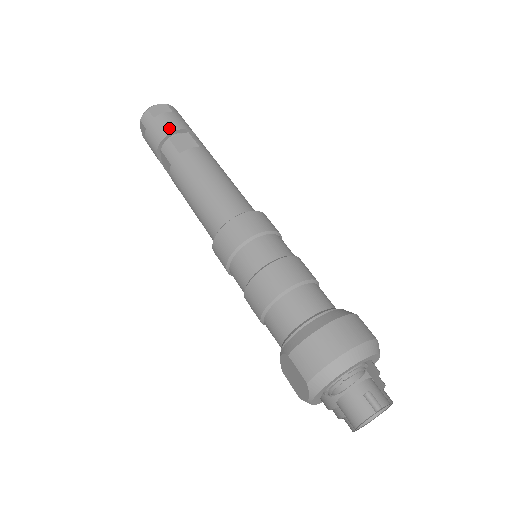
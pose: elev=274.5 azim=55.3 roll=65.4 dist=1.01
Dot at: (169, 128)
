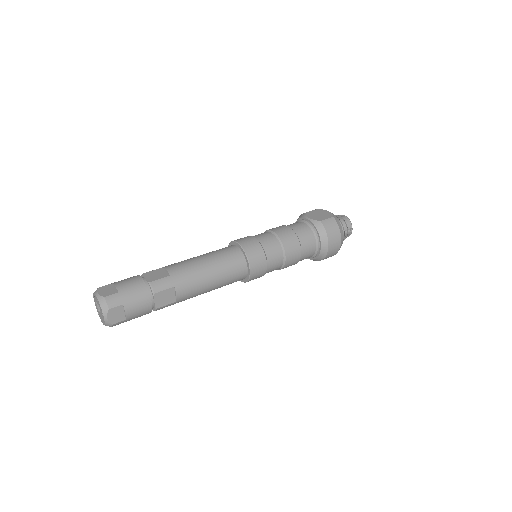
Dot at: (147, 309)
